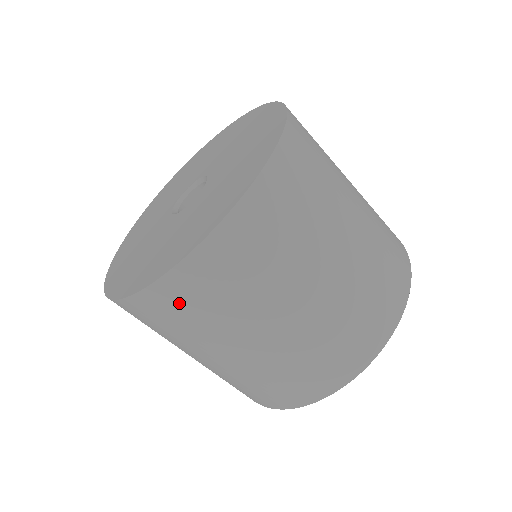
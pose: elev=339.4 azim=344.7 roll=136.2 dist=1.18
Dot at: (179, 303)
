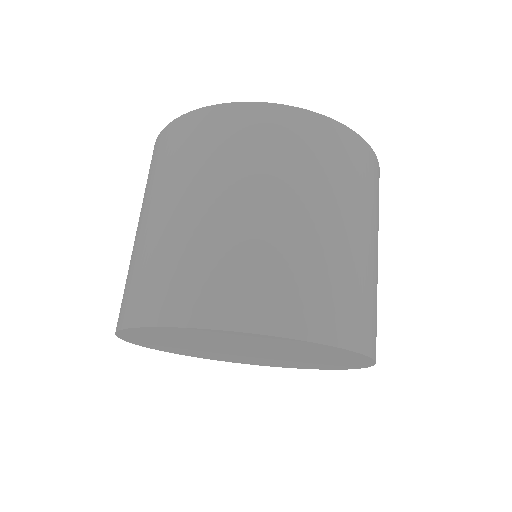
Dot at: (200, 133)
